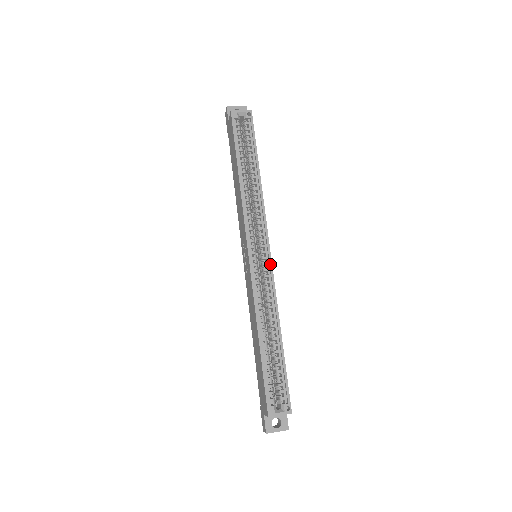
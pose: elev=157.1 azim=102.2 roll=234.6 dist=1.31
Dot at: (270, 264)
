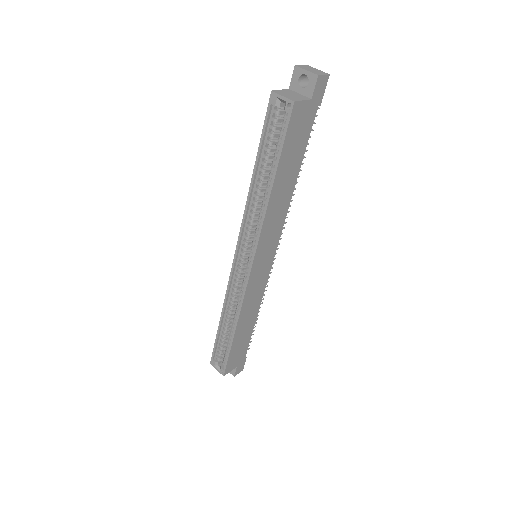
Dot at: (247, 279)
